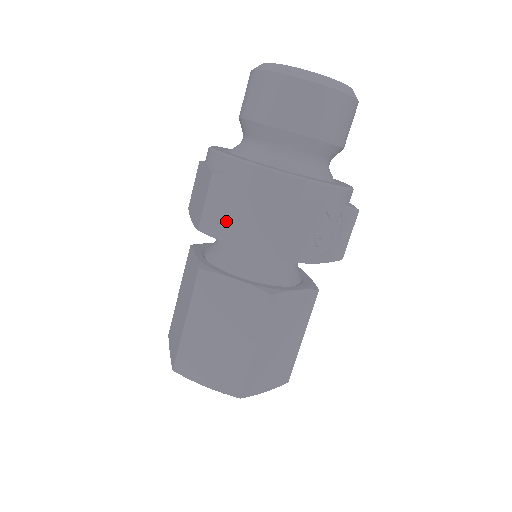
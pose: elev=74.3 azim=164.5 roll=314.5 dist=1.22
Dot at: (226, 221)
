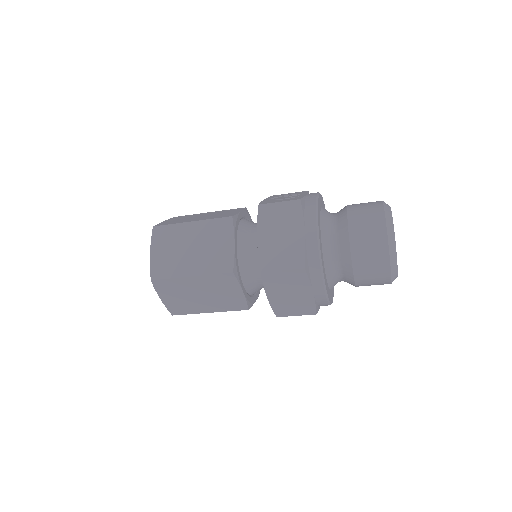
Dot at: (278, 284)
